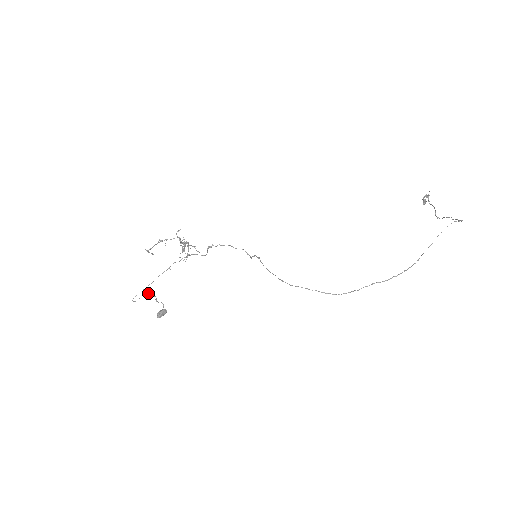
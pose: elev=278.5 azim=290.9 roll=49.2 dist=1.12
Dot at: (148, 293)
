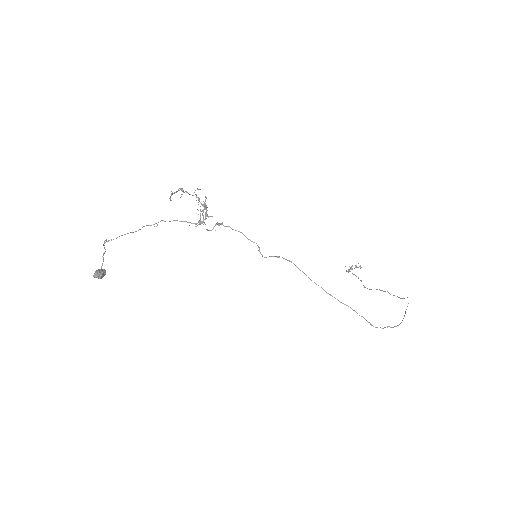
Dot at: (104, 241)
